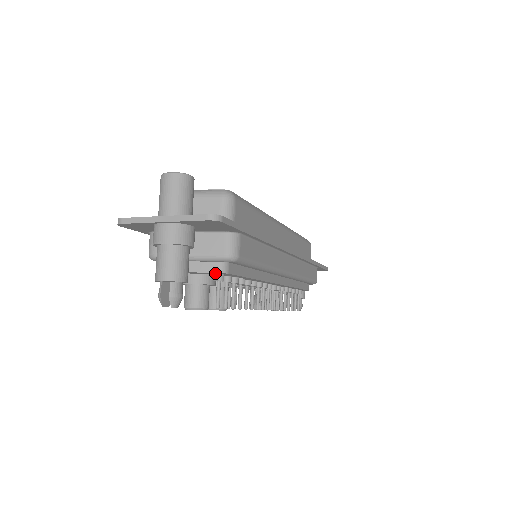
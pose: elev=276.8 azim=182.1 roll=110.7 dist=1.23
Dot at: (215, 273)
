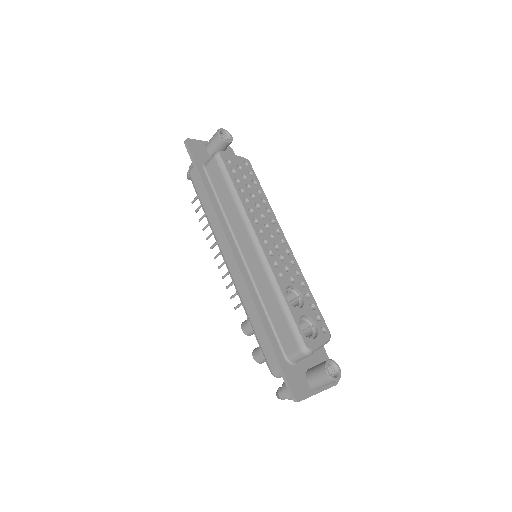
Dot at: occluded
